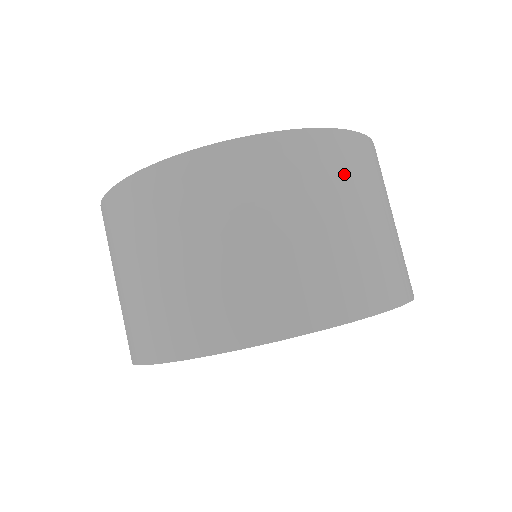
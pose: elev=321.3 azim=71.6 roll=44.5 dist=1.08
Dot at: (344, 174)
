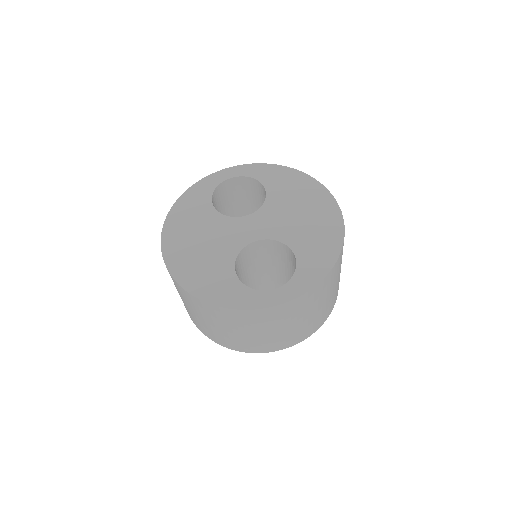
Dot at: (314, 301)
